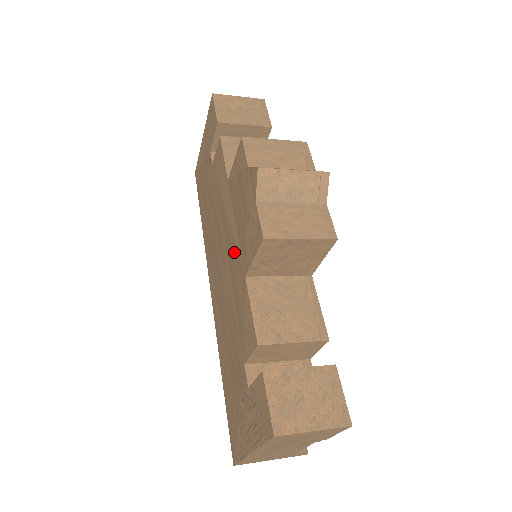
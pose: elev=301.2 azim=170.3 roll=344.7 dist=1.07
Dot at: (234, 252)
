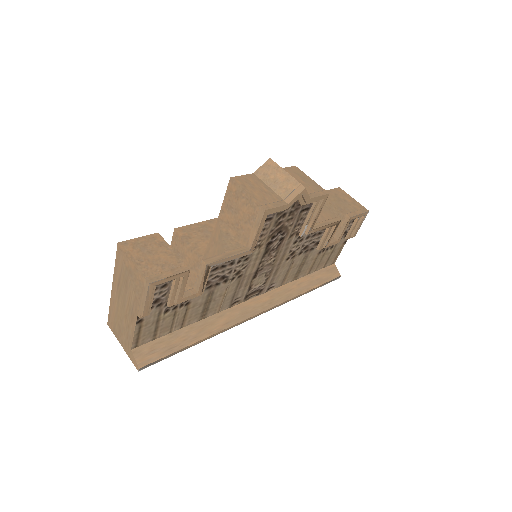
Dot at: occluded
